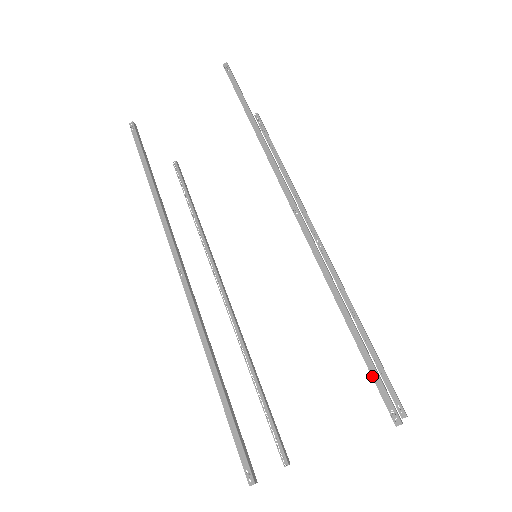
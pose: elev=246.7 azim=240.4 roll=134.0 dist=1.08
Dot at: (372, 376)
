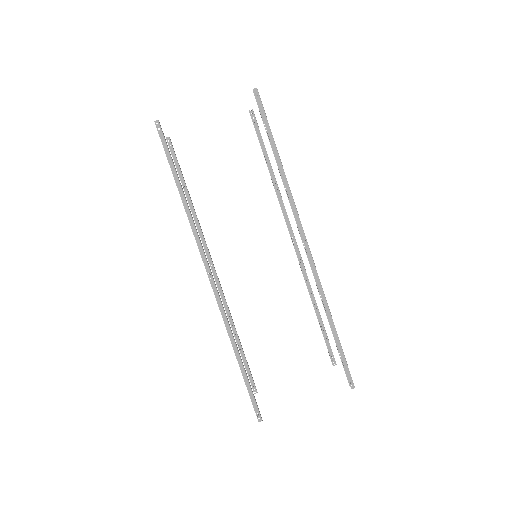
Dot at: (342, 361)
